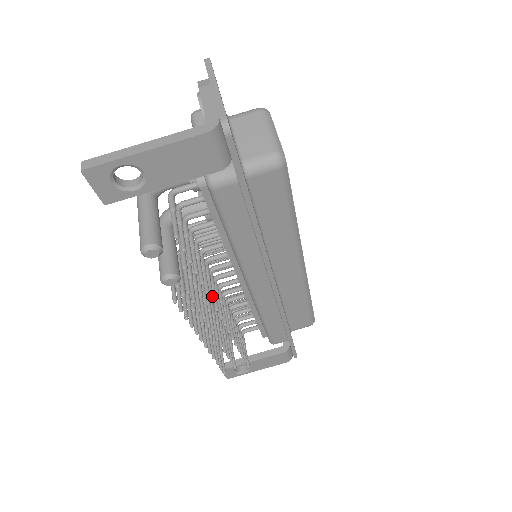
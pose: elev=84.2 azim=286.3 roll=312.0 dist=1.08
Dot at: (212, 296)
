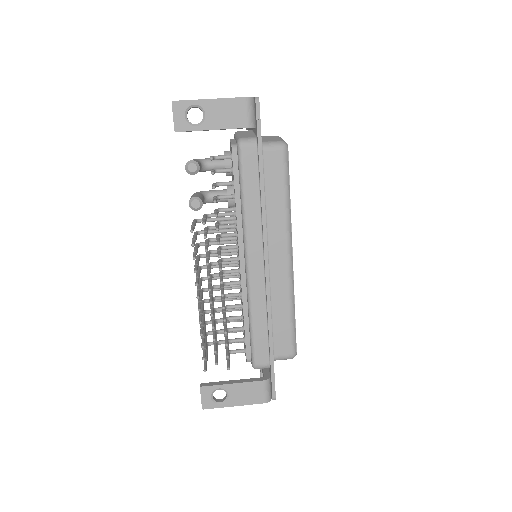
Dot at: (219, 241)
